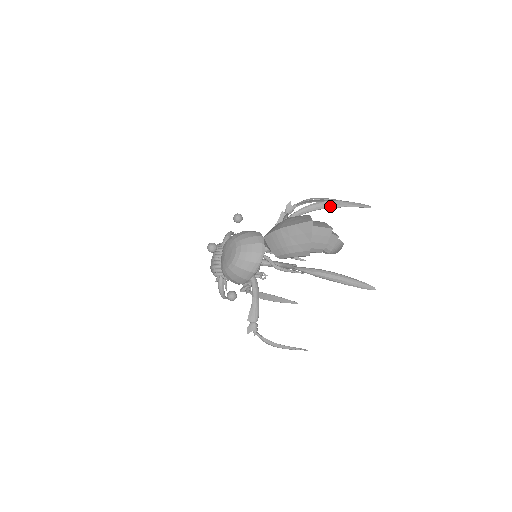
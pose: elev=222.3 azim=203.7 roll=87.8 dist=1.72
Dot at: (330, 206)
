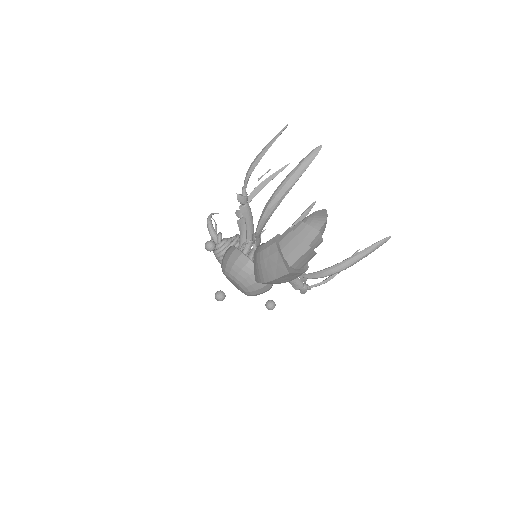
Dot at: (283, 197)
